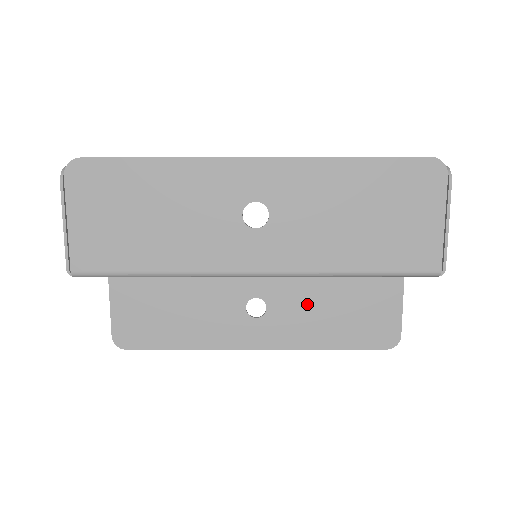
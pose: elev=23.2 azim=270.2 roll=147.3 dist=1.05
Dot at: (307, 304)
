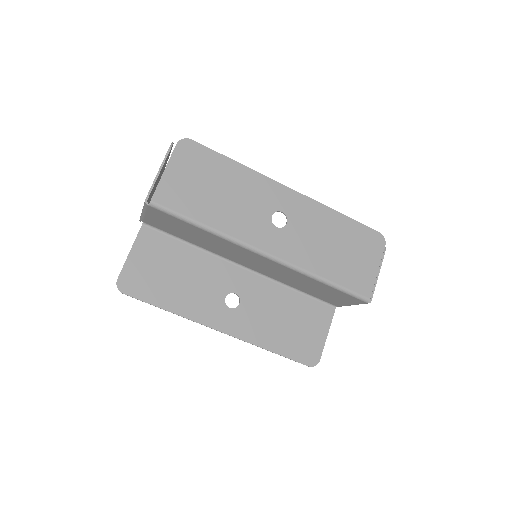
Dot at: (267, 312)
